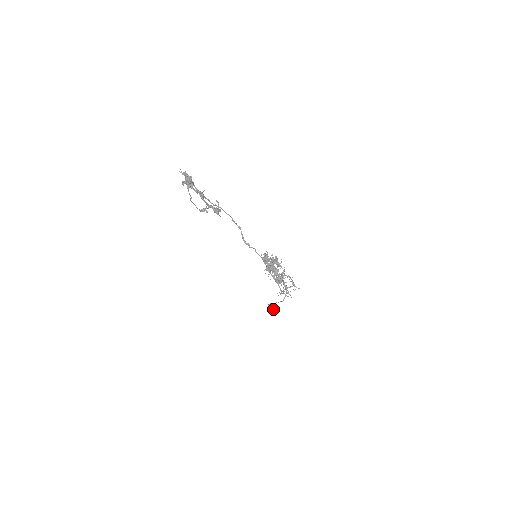
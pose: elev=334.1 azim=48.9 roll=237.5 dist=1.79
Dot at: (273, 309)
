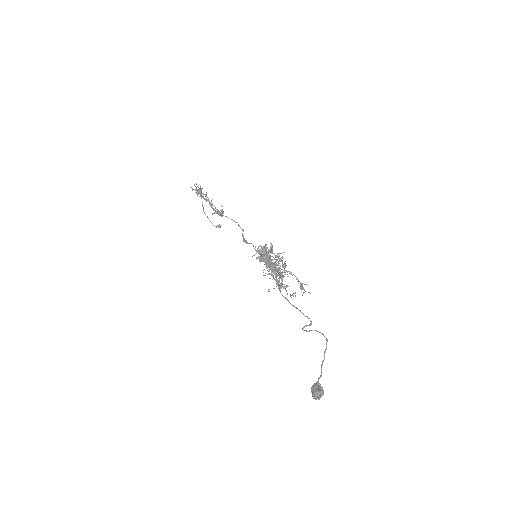
Dot at: (314, 388)
